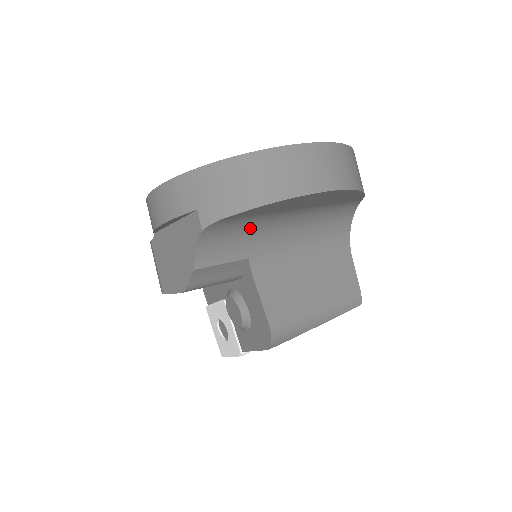
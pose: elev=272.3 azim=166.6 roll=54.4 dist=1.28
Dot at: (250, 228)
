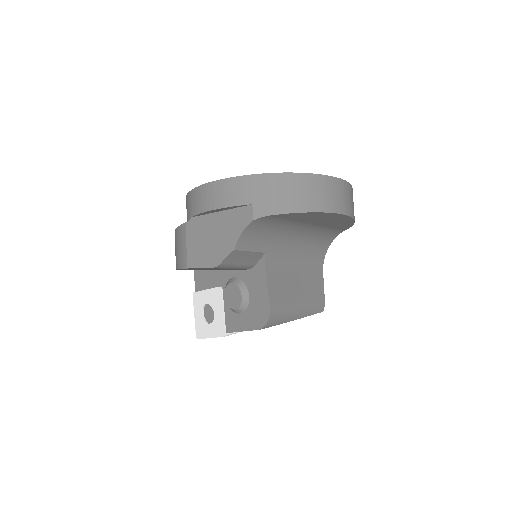
Dot at: (277, 229)
